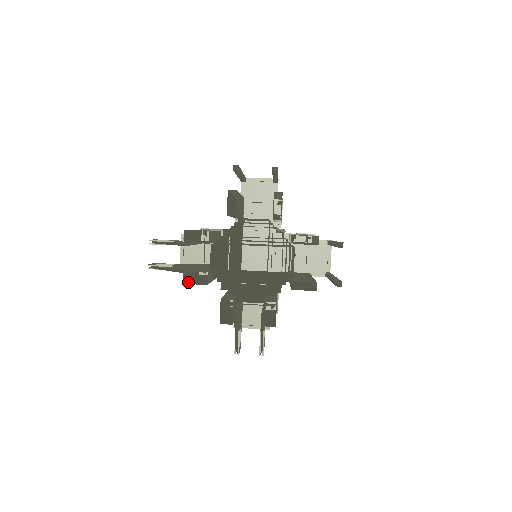
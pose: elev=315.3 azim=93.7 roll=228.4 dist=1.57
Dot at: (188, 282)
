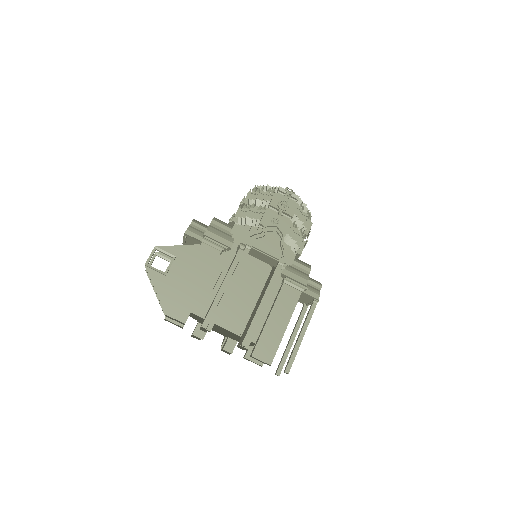
Dot at: occluded
